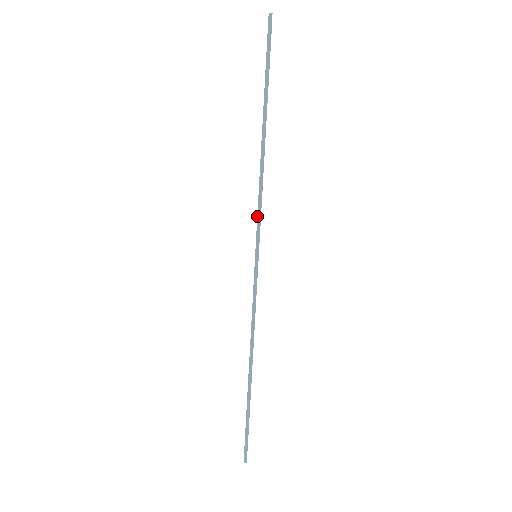
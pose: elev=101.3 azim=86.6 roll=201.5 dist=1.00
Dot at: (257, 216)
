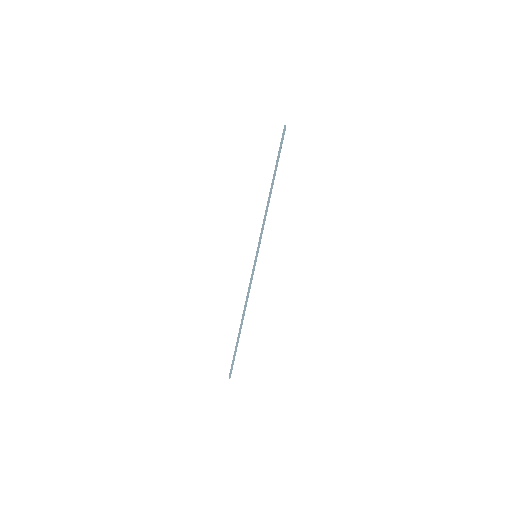
Dot at: (260, 233)
